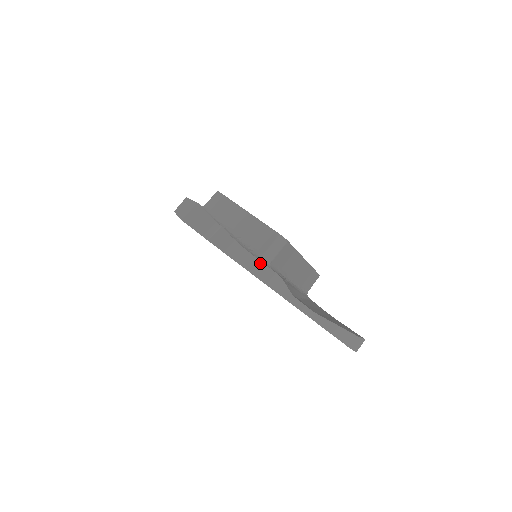
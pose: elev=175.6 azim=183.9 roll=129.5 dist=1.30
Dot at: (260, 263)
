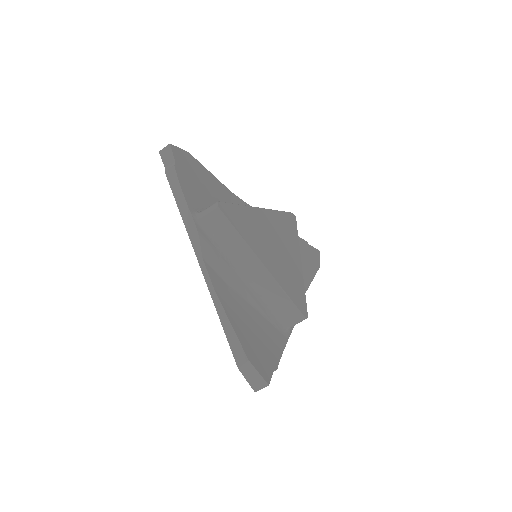
Dot at: (188, 210)
